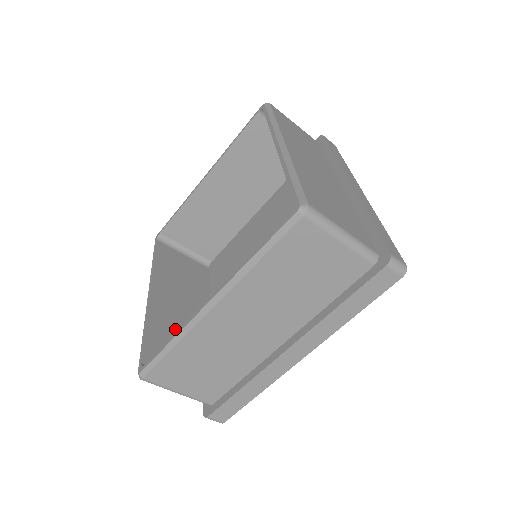
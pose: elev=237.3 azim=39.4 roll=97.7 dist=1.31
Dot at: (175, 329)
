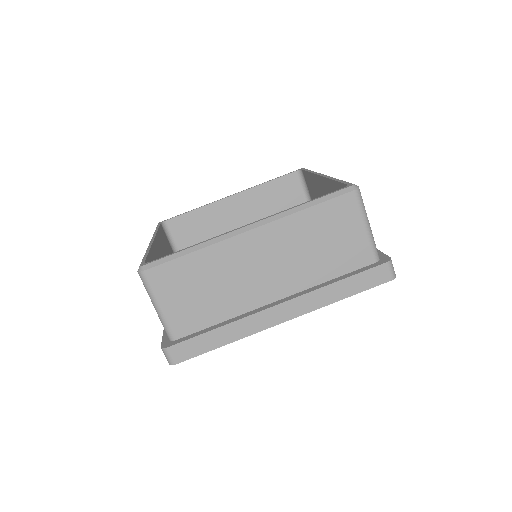
Dot at: occluded
